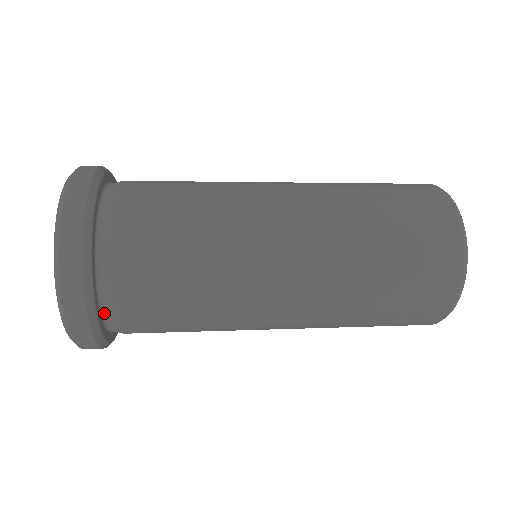
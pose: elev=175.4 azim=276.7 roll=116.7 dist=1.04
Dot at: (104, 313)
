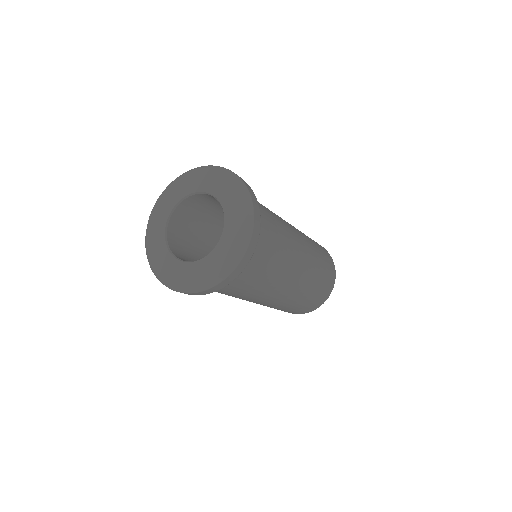
Dot at: occluded
